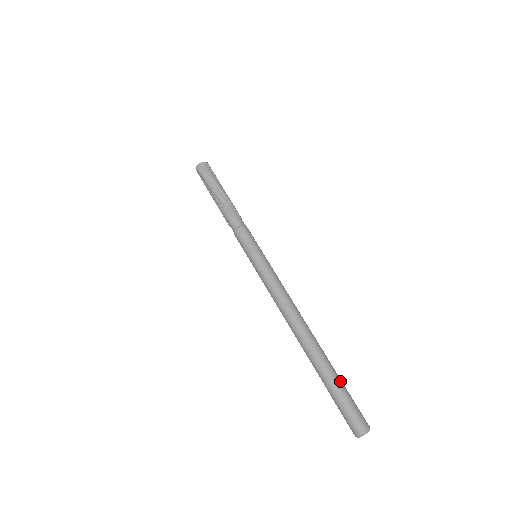
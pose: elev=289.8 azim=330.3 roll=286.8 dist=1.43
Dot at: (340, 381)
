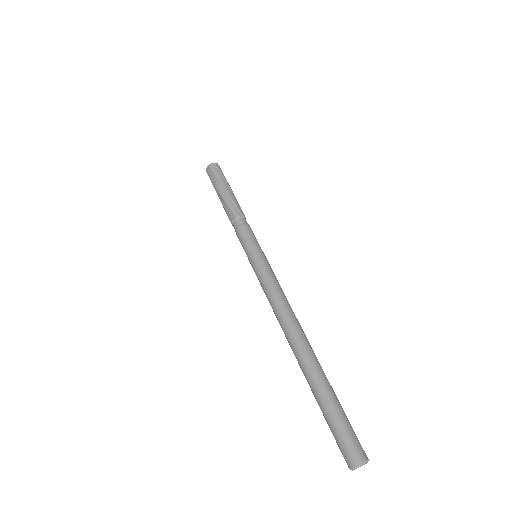
Dot at: (333, 399)
